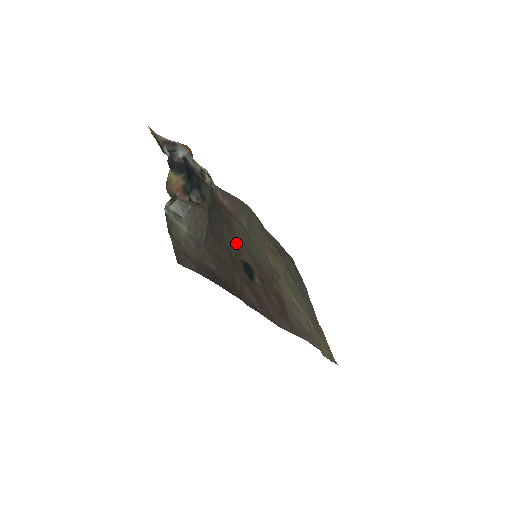
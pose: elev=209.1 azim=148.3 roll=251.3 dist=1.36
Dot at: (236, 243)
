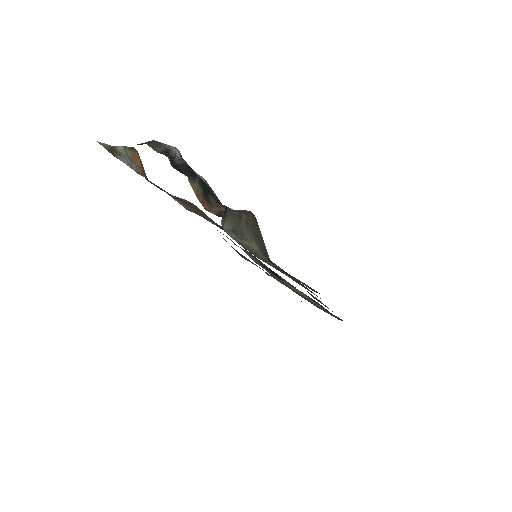
Dot at: occluded
